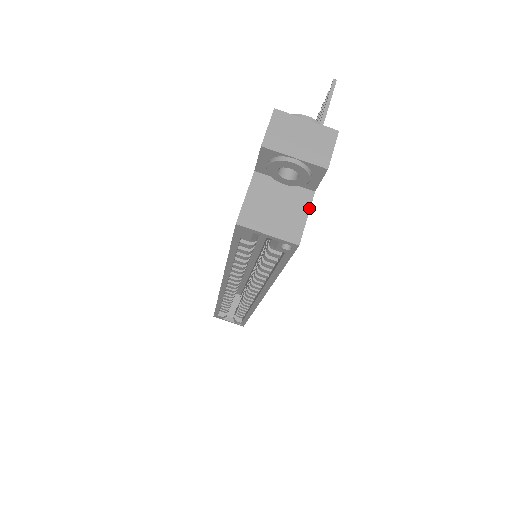
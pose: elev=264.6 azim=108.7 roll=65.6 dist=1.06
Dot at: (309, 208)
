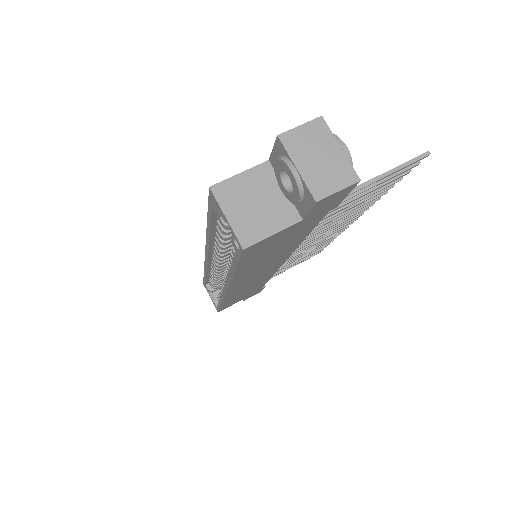
Dot at: (284, 228)
